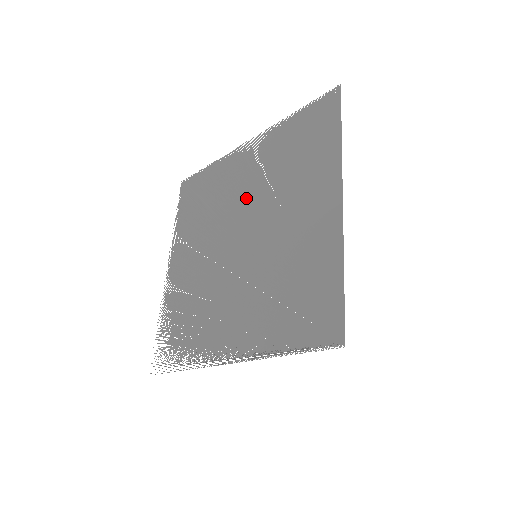
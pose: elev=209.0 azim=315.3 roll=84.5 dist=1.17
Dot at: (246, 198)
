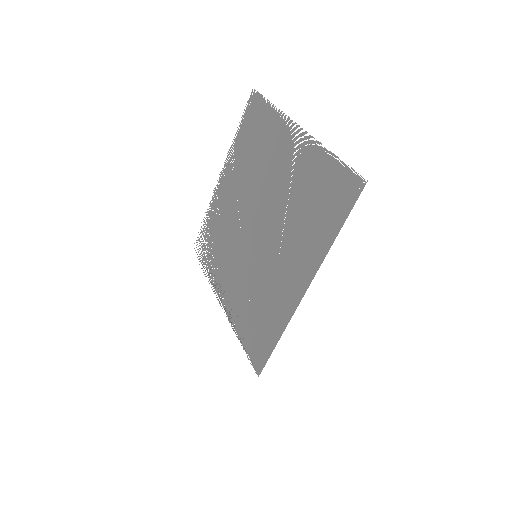
Dot at: (271, 195)
